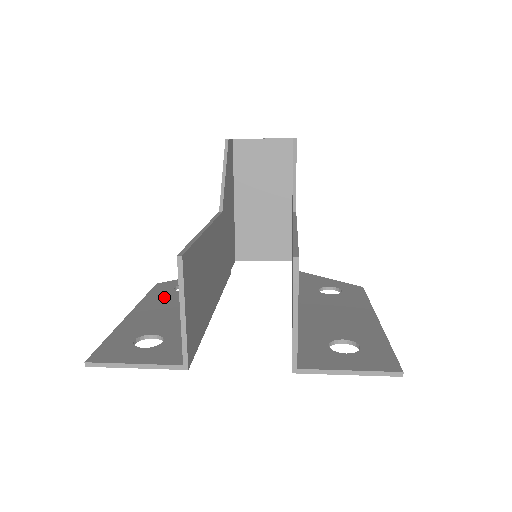
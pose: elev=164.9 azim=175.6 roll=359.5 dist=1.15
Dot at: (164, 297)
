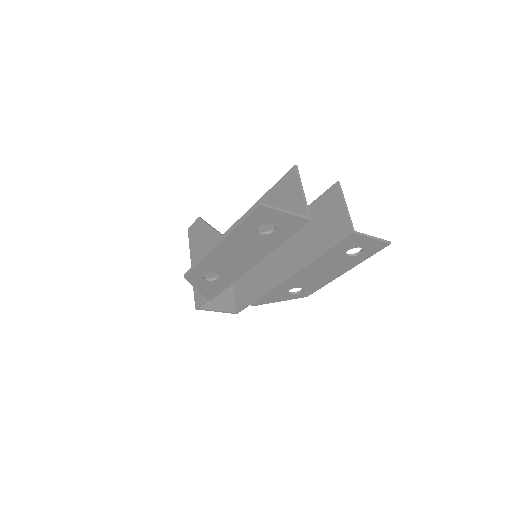
Dot at: occluded
